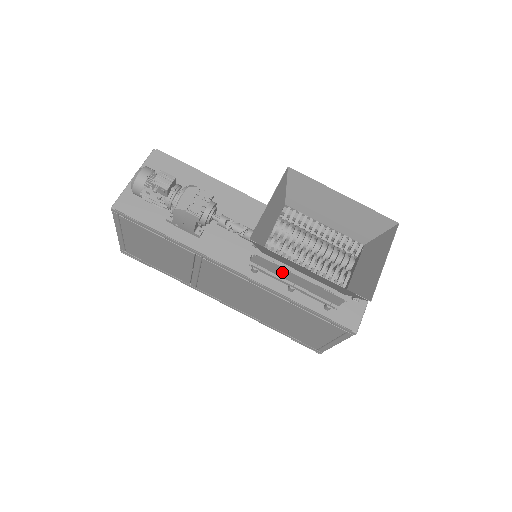
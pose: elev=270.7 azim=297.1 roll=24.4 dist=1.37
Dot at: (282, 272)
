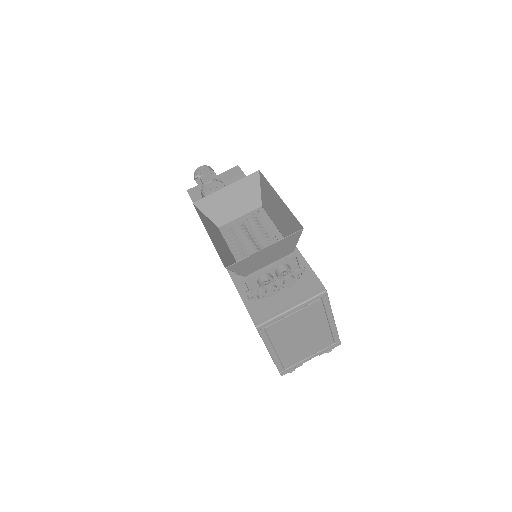
Dot at: occluded
